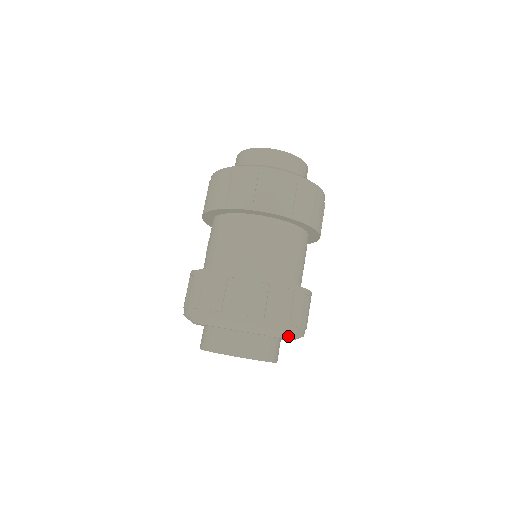
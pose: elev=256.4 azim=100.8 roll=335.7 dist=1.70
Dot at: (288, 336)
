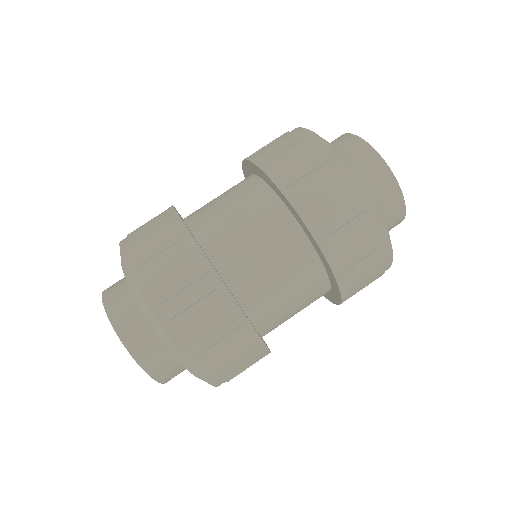
Dot at: (167, 339)
